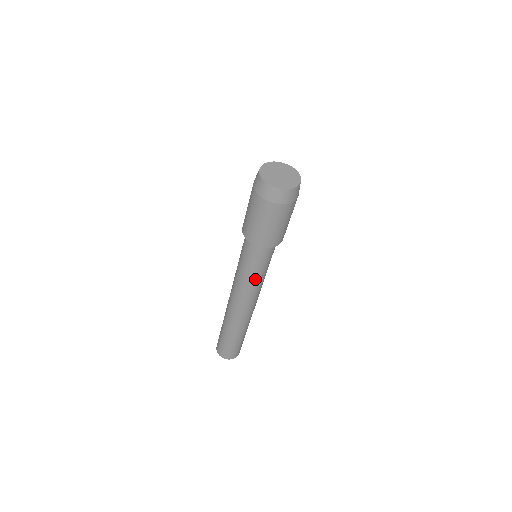
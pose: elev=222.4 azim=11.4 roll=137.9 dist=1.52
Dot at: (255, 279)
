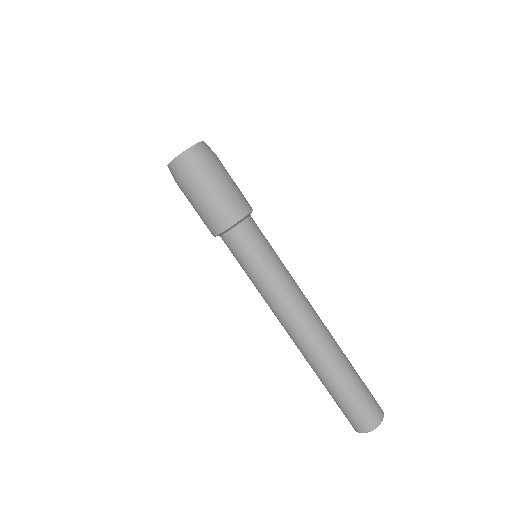
Dot at: (274, 273)
